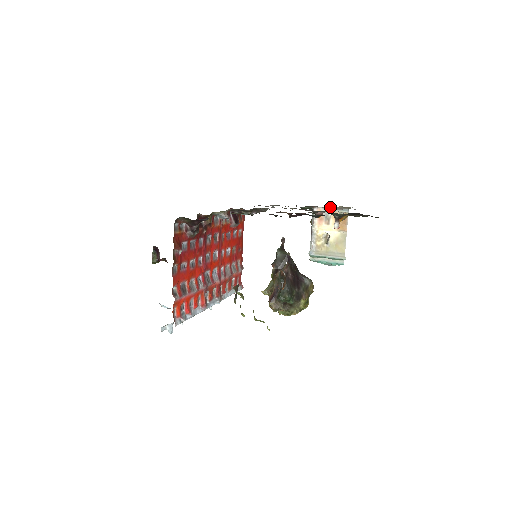
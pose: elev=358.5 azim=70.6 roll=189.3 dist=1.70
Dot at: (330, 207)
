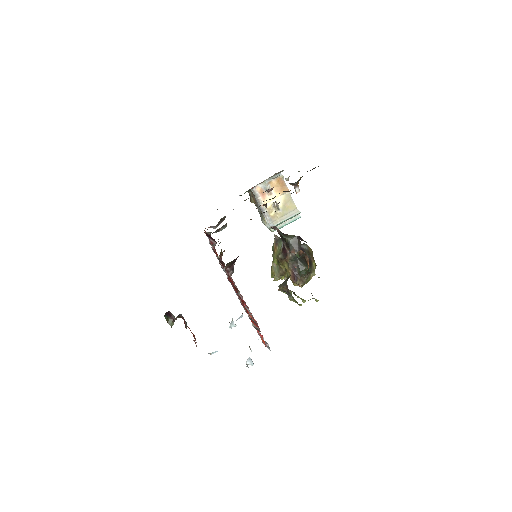
Dot at: (265, 180)
